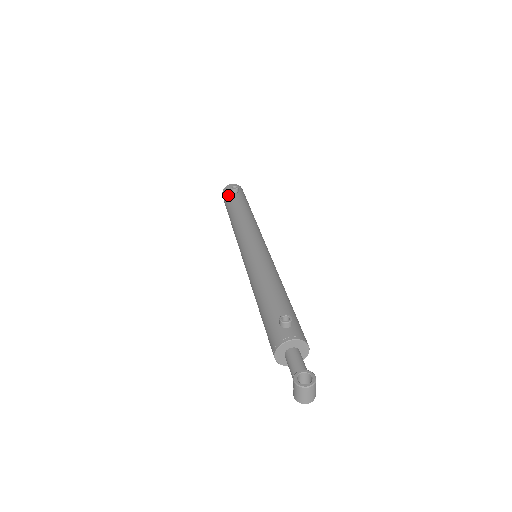
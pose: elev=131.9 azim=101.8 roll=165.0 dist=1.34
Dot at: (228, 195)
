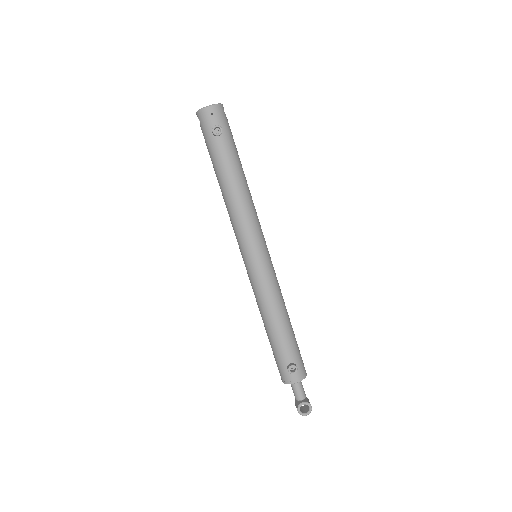
Dot at: (209, 136)
